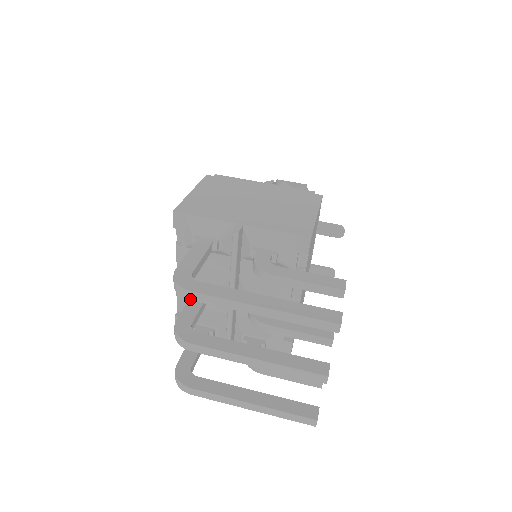
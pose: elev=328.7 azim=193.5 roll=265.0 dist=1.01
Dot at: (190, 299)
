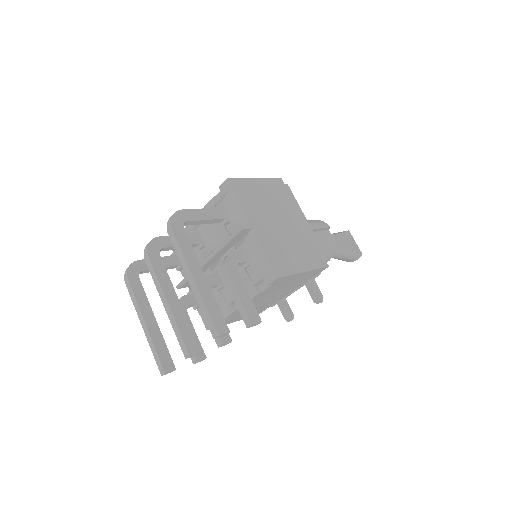
Dot at: (168, 233)
